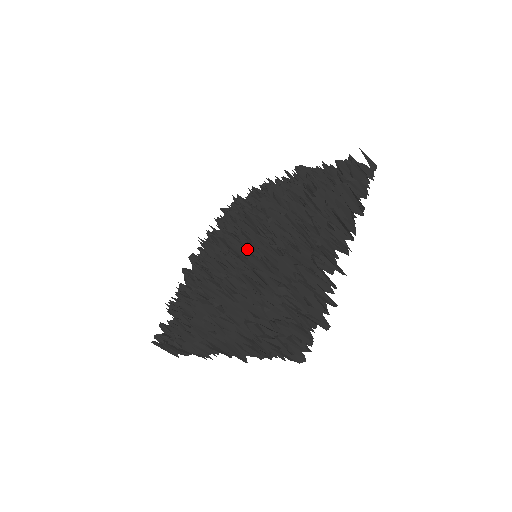
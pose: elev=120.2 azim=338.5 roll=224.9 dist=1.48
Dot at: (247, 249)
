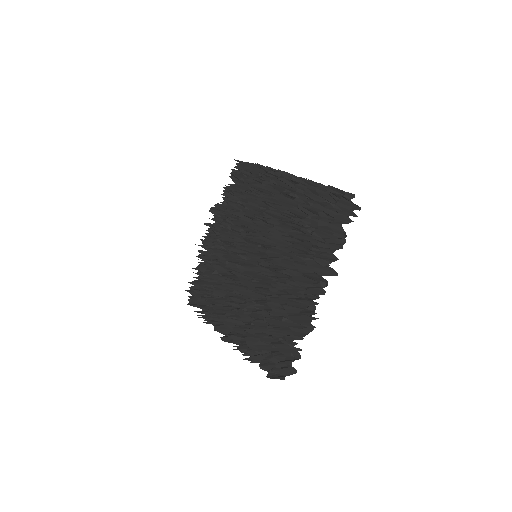
Dot at: (252, 240)
